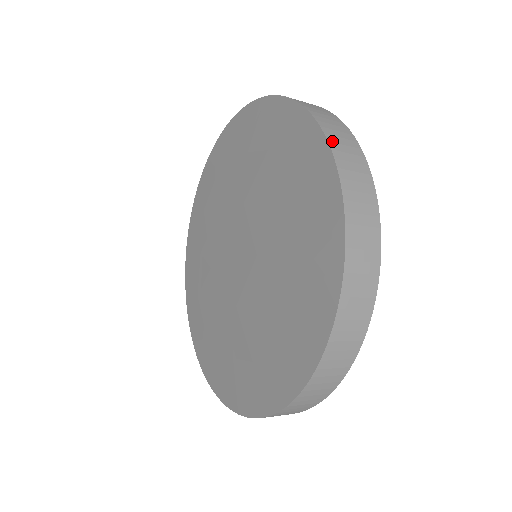
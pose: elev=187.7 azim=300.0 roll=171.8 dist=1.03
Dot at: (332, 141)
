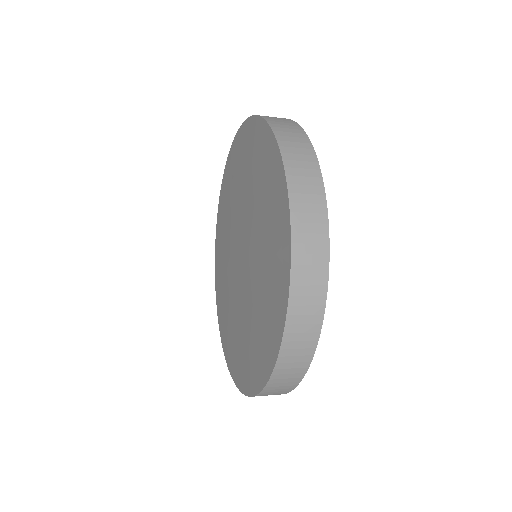
Dot at: (285, 152)
